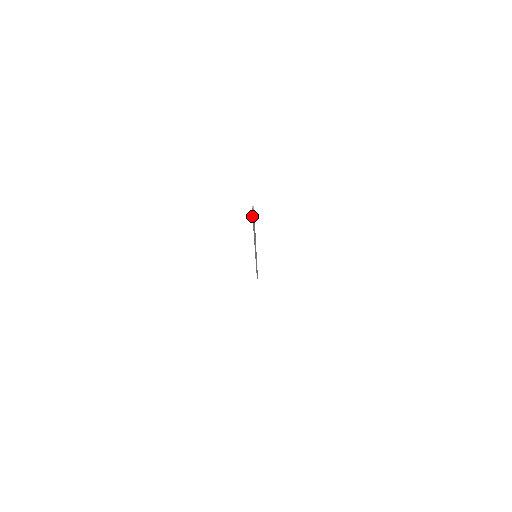
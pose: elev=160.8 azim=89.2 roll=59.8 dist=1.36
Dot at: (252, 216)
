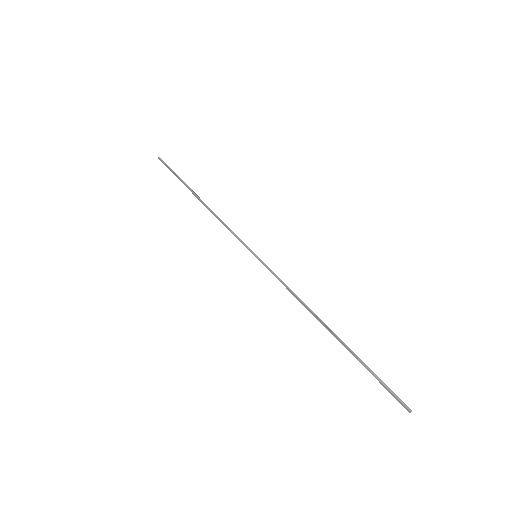
Dot at: (388, 391)
